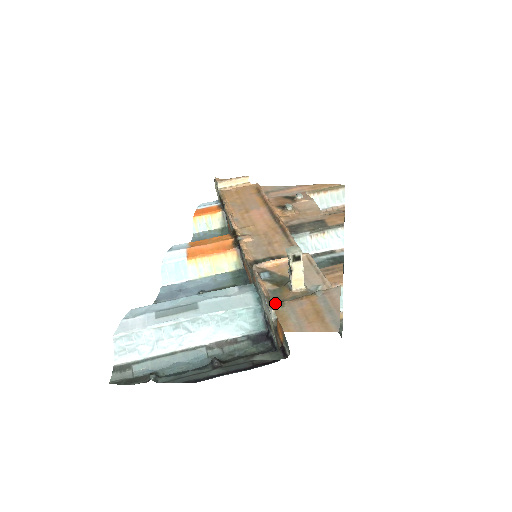
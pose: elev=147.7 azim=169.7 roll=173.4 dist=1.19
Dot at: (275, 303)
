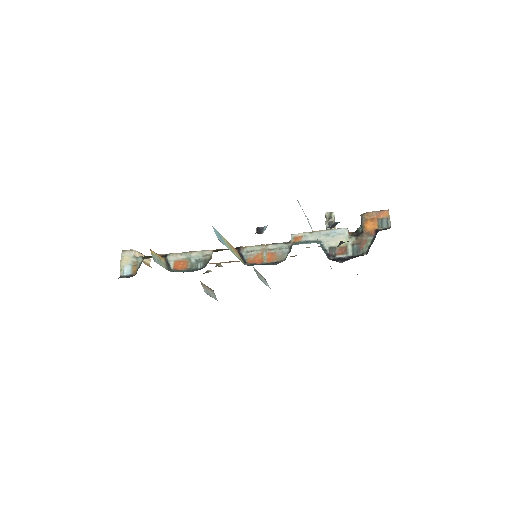
Dot at: (341, 231)
